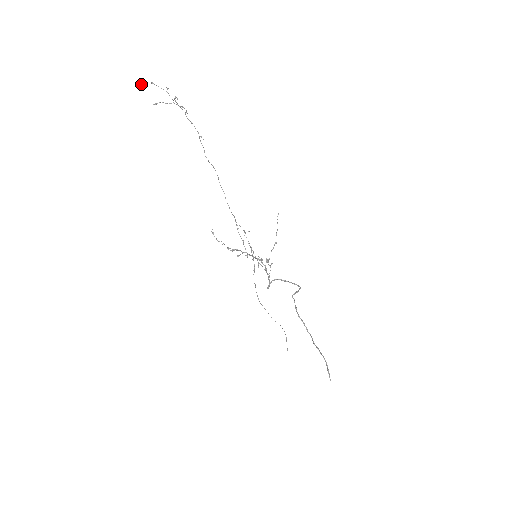
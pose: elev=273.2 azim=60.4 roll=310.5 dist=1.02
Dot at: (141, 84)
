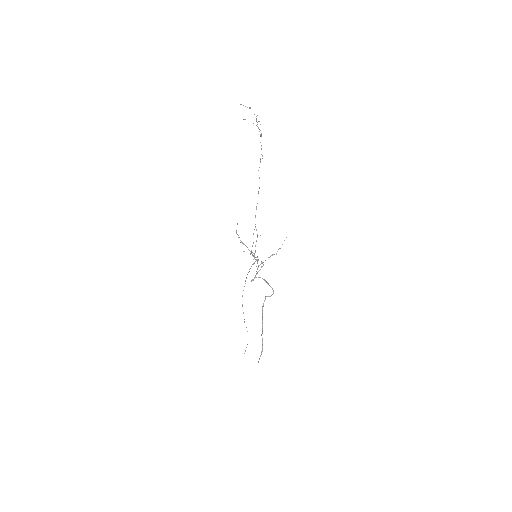
Dot at: occluded
